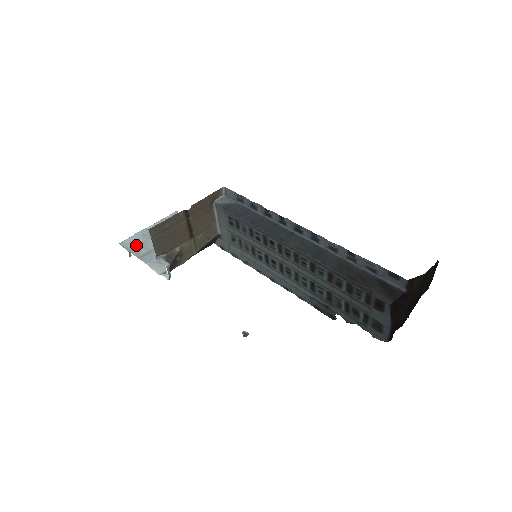
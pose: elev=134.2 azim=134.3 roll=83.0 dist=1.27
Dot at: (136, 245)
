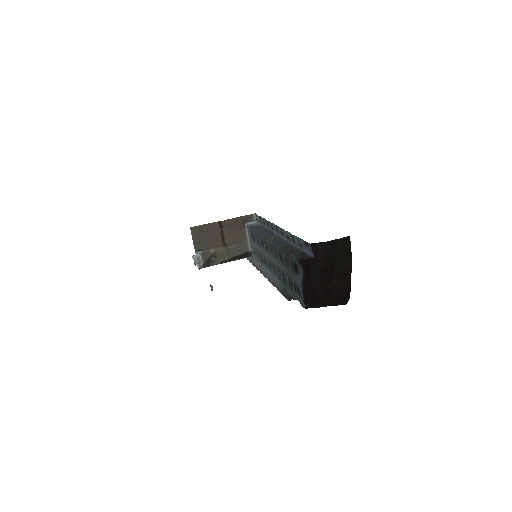
Dot at: occluded
